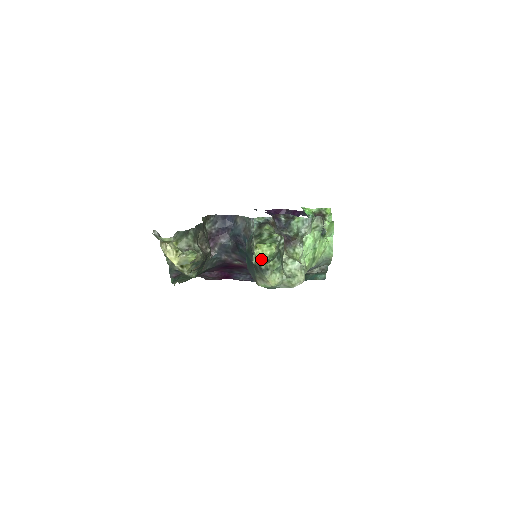
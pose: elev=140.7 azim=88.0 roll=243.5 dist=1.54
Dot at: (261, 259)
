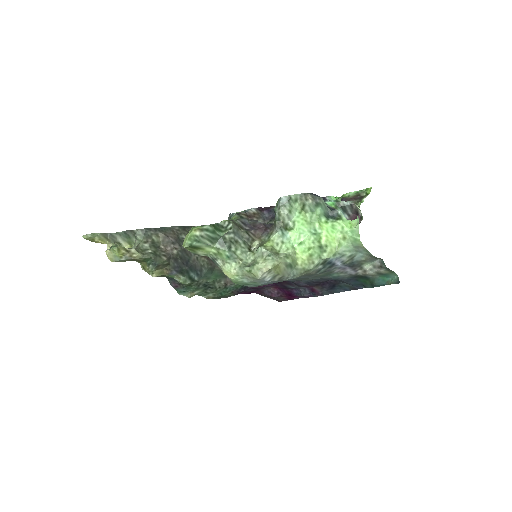
Dot at: (183, 245)
